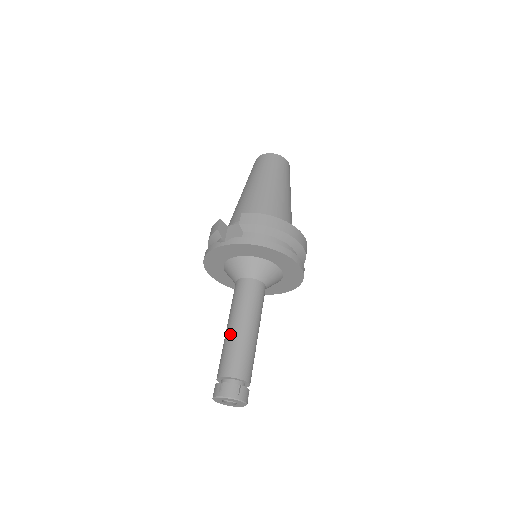
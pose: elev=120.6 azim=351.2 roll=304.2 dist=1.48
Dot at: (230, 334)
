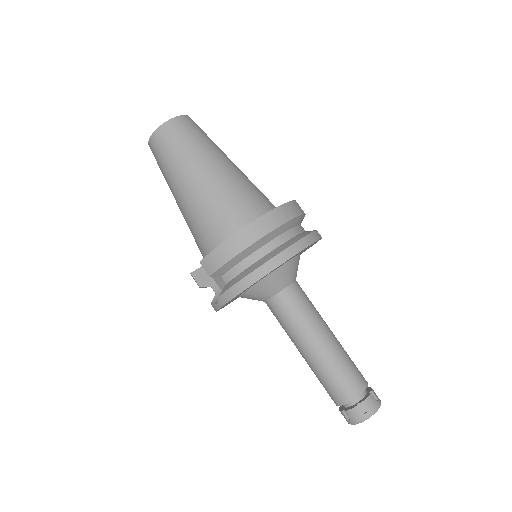
Dot at: (309, 363)
